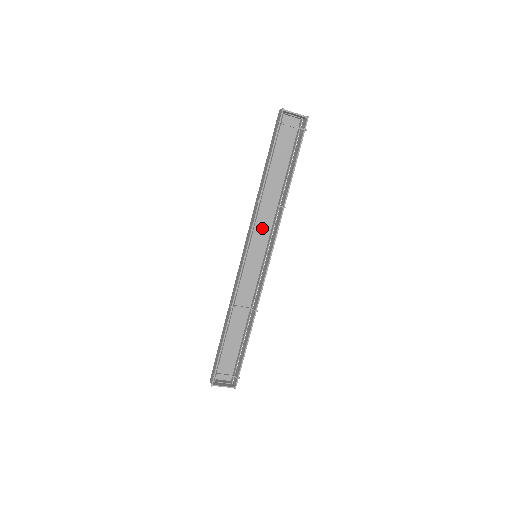
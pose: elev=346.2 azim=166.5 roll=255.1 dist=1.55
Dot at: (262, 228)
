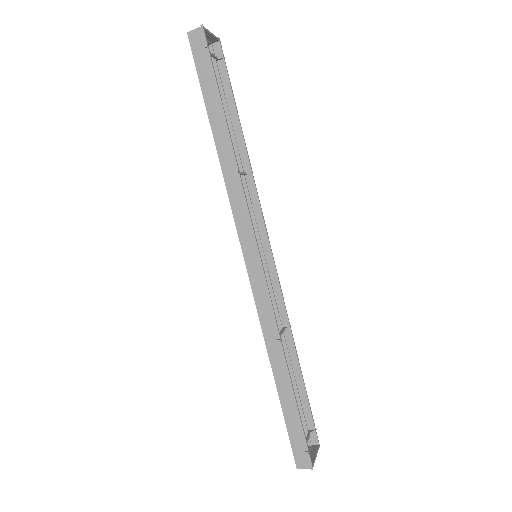
Dot at: occluded
